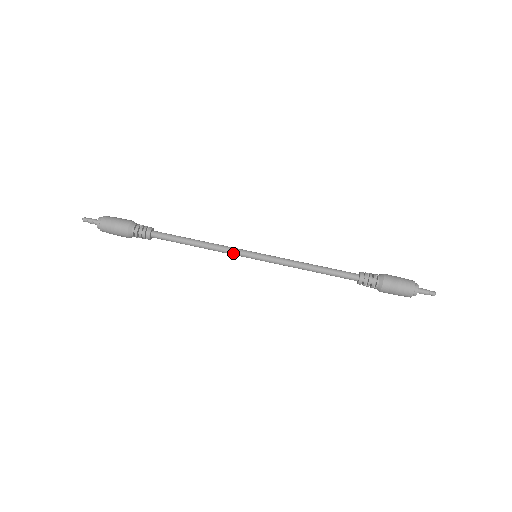
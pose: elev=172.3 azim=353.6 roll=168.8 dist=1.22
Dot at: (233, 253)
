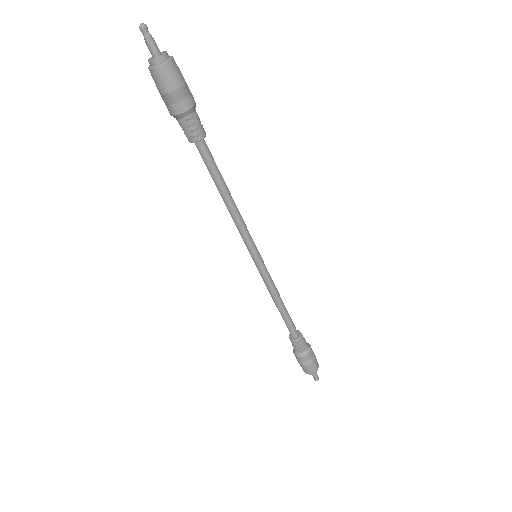
Dot at: (243, 238)
